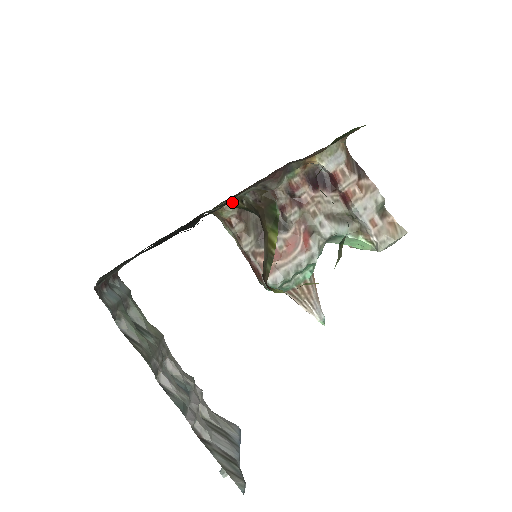
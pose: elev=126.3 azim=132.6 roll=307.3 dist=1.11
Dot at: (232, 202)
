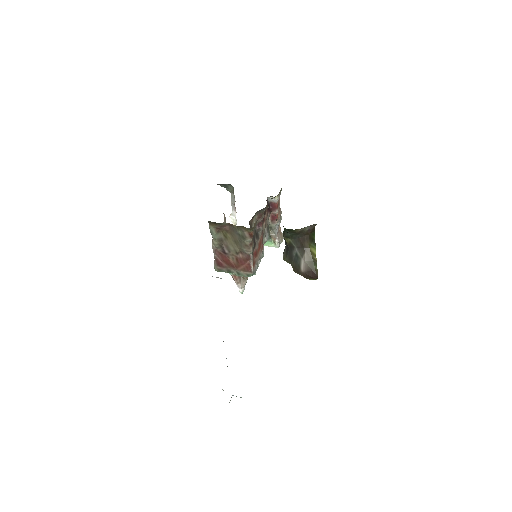
Dot at: (295, 229)
